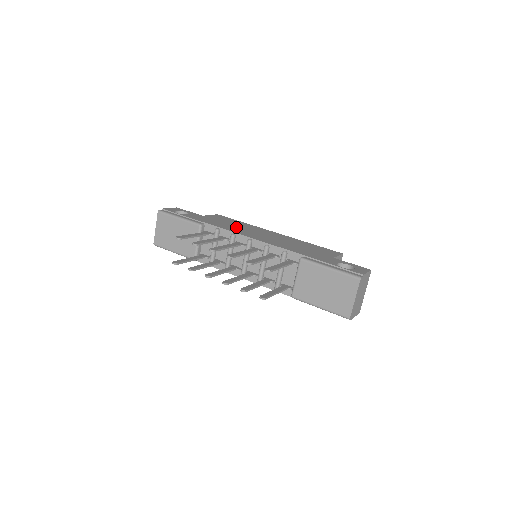
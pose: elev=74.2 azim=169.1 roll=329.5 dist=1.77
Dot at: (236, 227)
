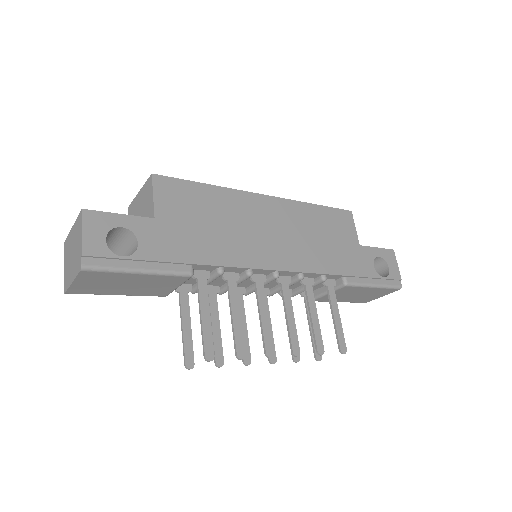
Dot at: (231, 234)
